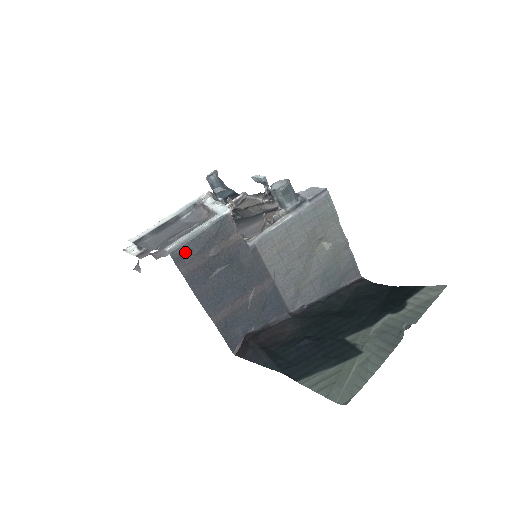
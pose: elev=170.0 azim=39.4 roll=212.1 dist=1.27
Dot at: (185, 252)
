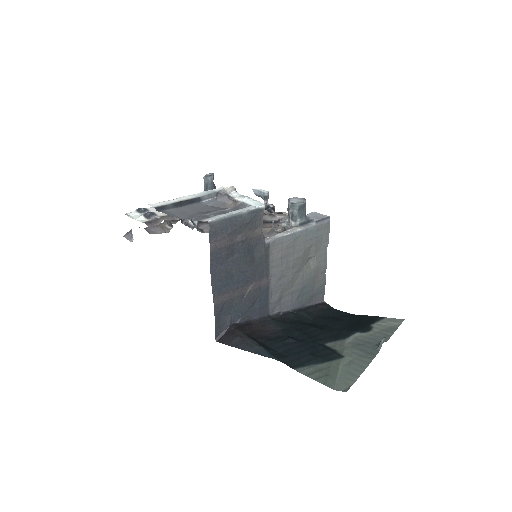
Dot at: (221, 229)
